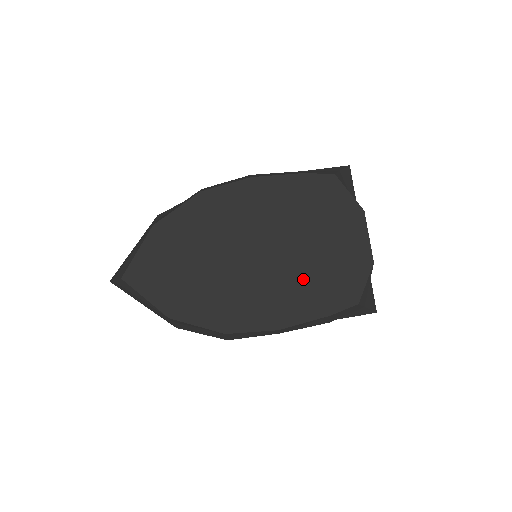
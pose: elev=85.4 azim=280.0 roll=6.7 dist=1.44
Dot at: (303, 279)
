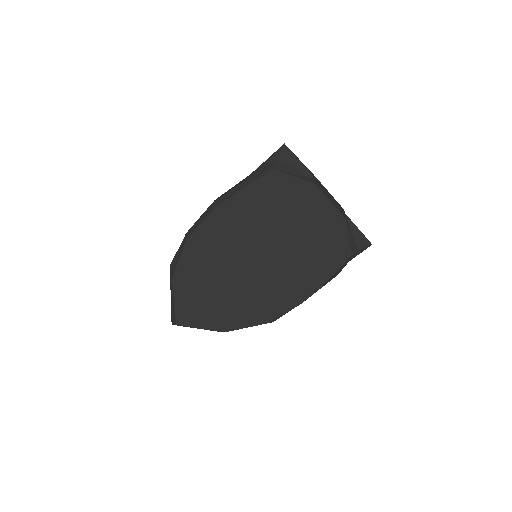
Dot at: (299, 260)
